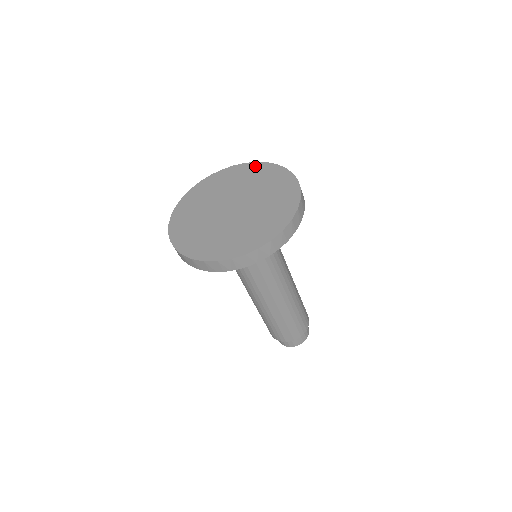
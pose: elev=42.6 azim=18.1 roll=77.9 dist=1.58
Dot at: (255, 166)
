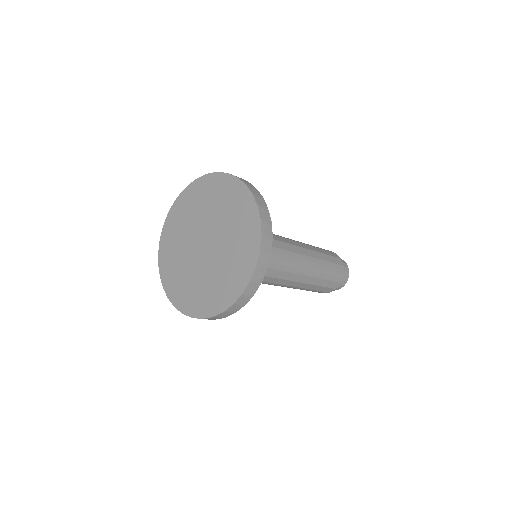
Dot at: (207, 181)
